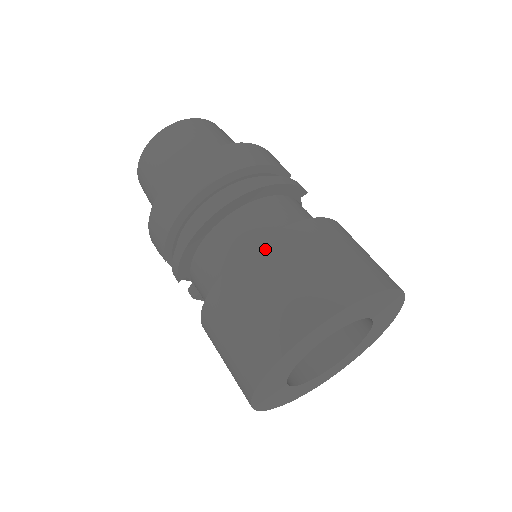
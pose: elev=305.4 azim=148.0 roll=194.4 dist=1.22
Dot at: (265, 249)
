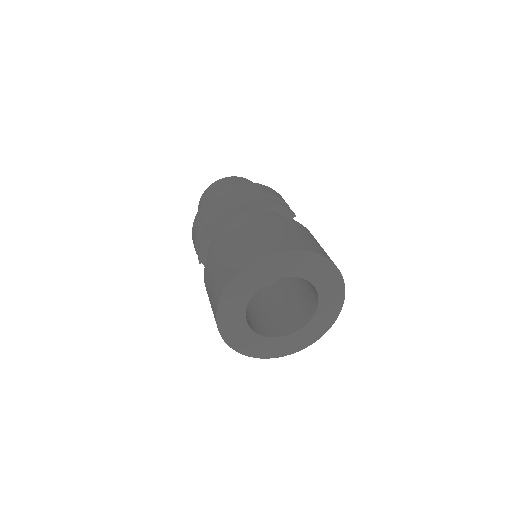
Dot at: (243, 226)
